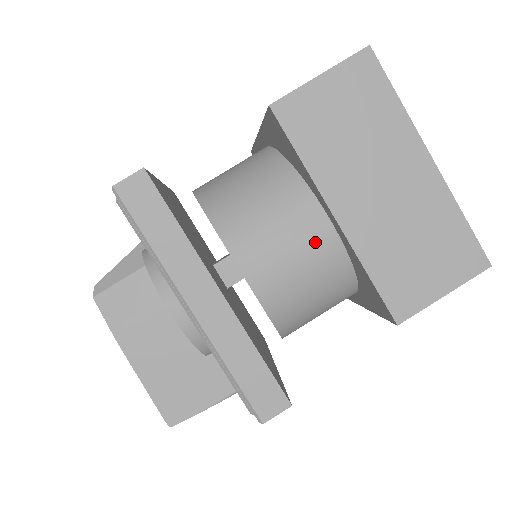
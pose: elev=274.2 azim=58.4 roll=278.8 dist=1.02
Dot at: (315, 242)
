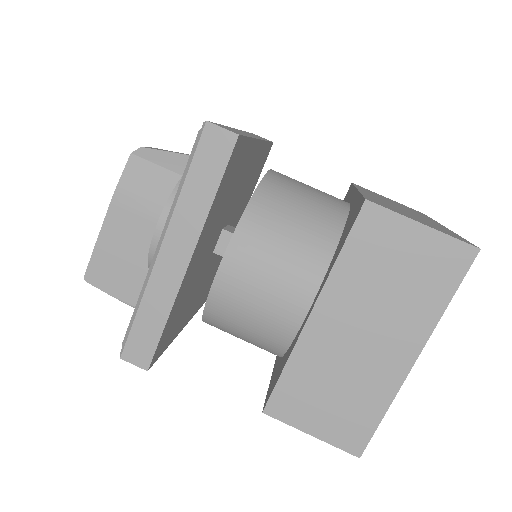
Dot at: (284, 307)
